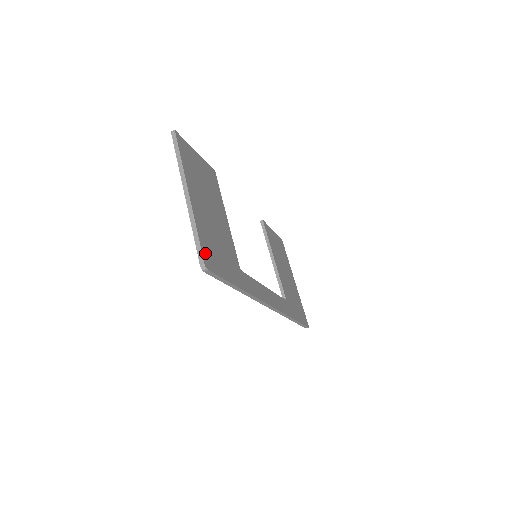
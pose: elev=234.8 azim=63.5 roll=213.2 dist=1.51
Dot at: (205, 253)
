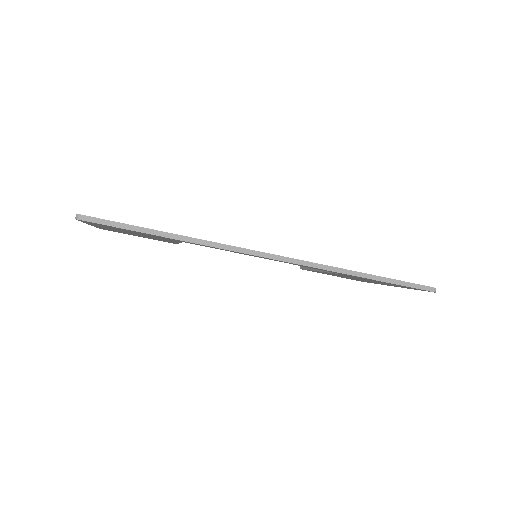
Dot at: occluded
